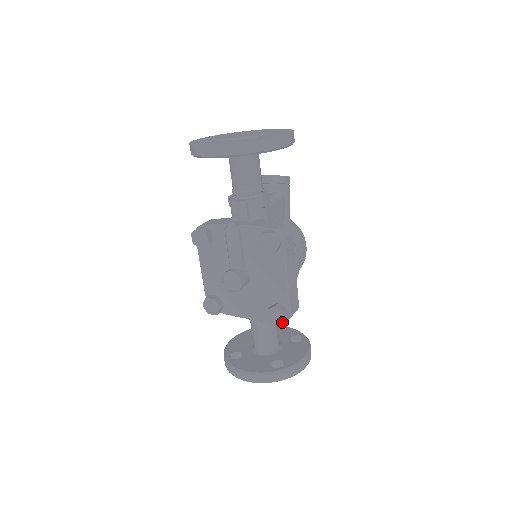
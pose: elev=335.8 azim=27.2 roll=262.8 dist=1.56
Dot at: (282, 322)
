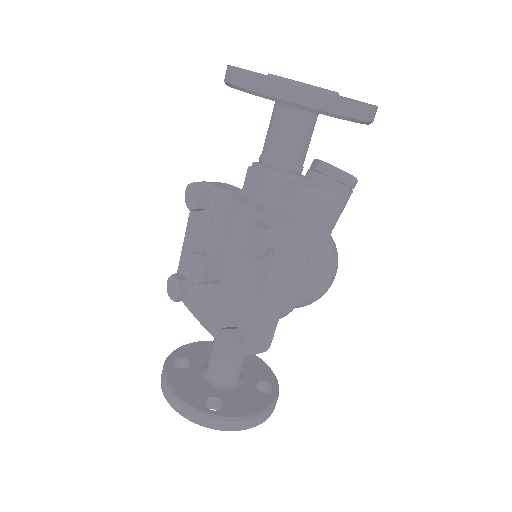
Dot at: (230, 355)
